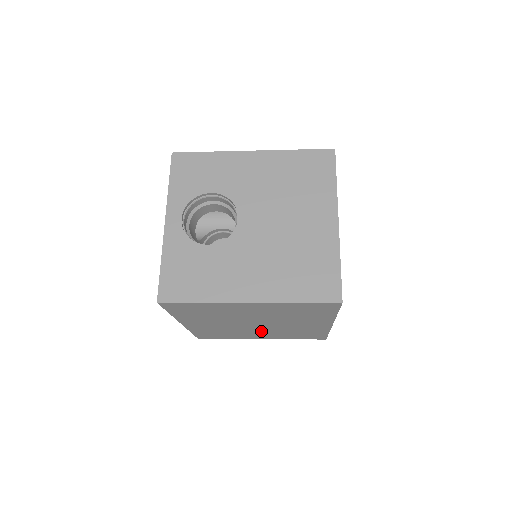
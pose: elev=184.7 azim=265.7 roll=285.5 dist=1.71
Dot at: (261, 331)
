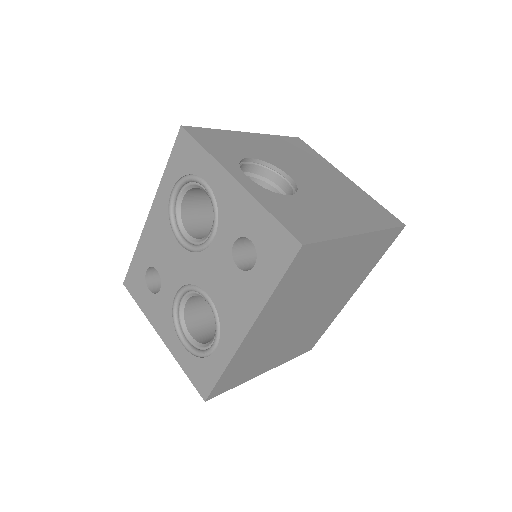
Dot at: (289, 339)
